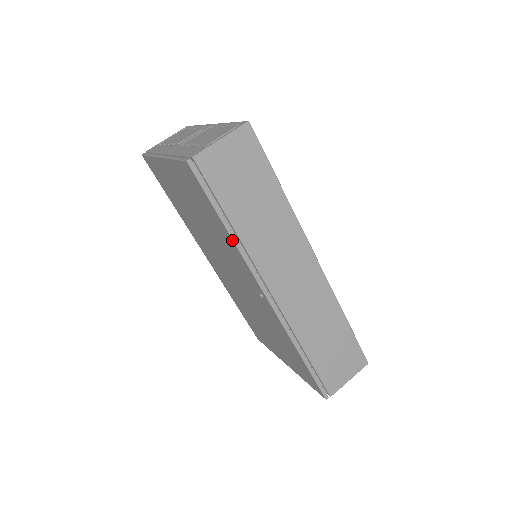
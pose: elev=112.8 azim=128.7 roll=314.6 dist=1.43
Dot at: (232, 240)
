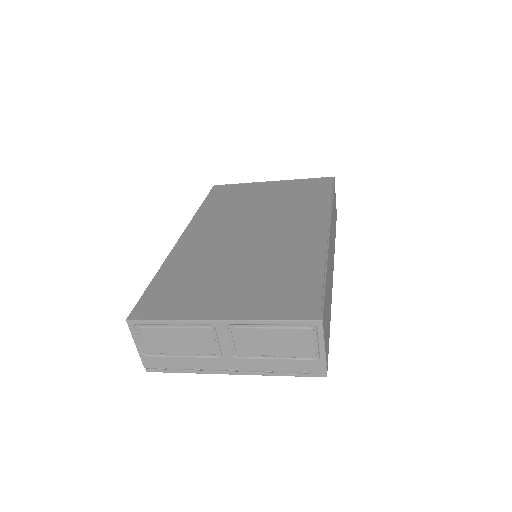
Dot at: occluded
